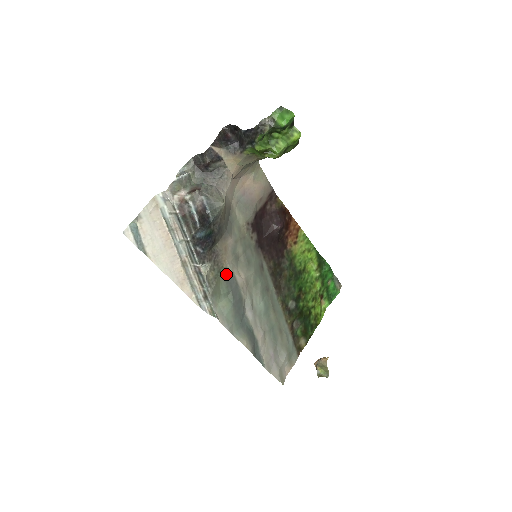
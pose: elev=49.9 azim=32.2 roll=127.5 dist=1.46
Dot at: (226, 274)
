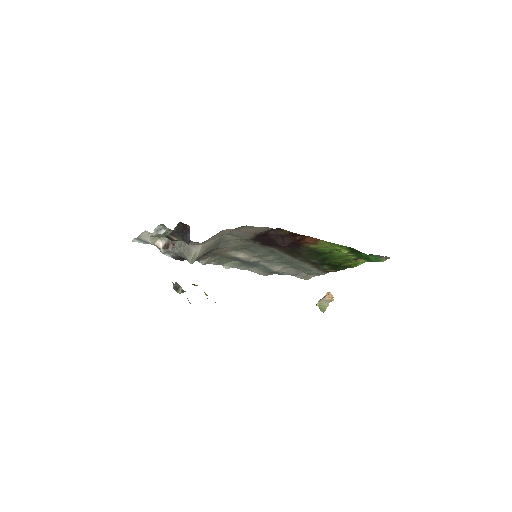
Dot at: (229, 257)
